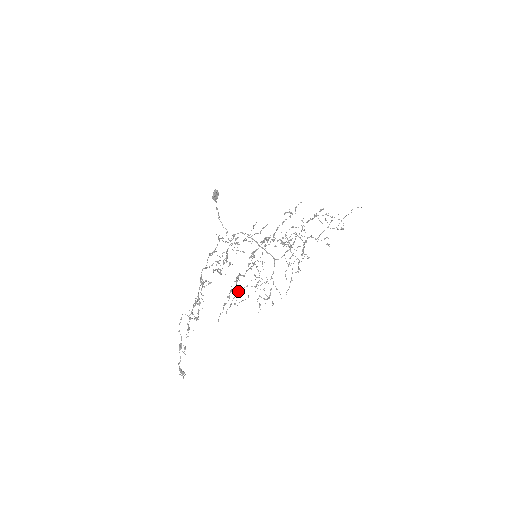
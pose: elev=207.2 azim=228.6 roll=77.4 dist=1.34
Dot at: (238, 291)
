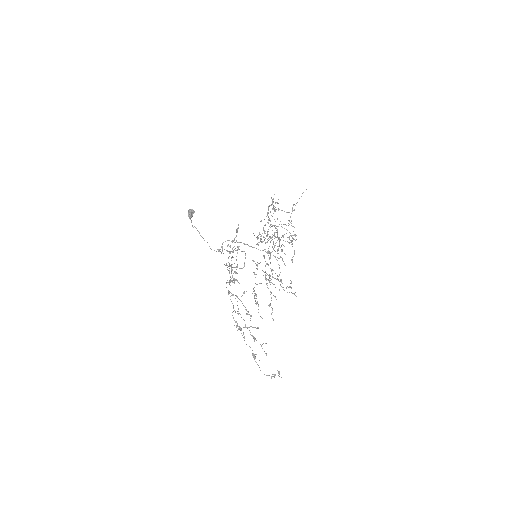
Dot at: (291, 287)
